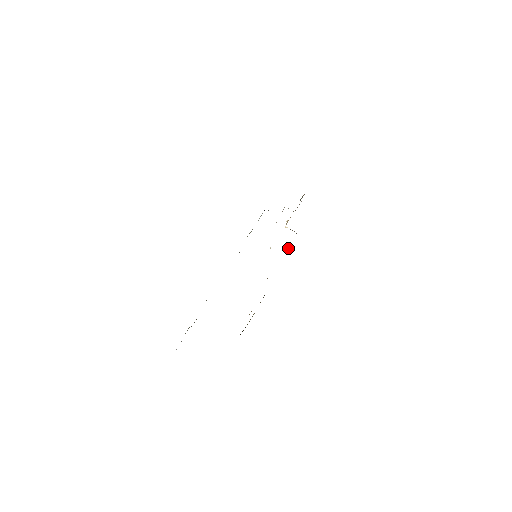
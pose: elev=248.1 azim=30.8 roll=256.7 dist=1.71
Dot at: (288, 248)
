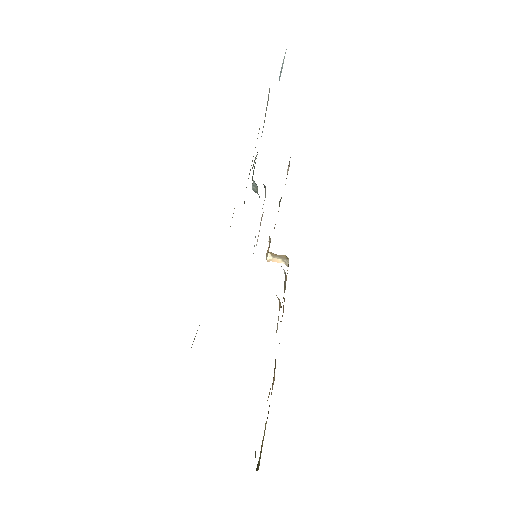
Dot at: occluded
